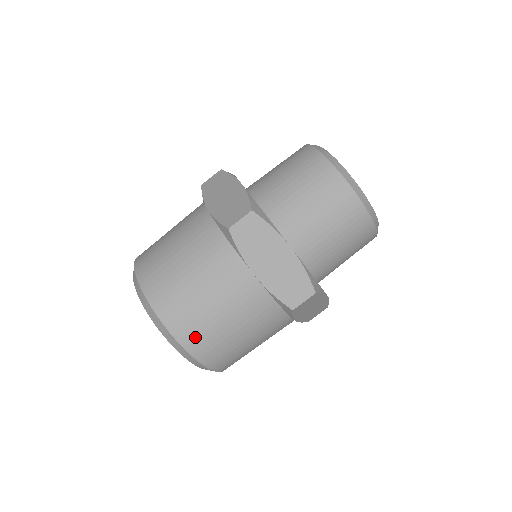
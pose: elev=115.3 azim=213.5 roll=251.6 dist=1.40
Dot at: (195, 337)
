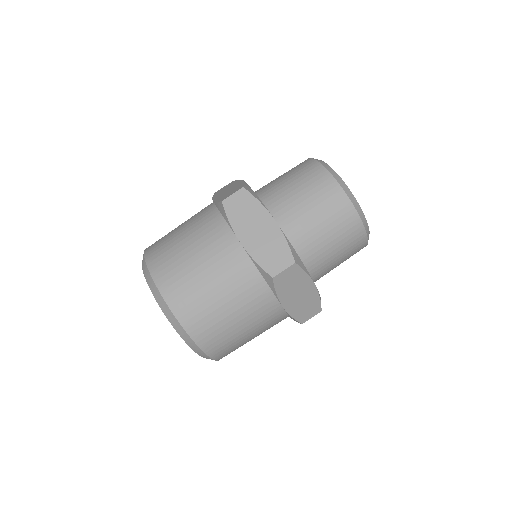
Dot at: (181, 299)
